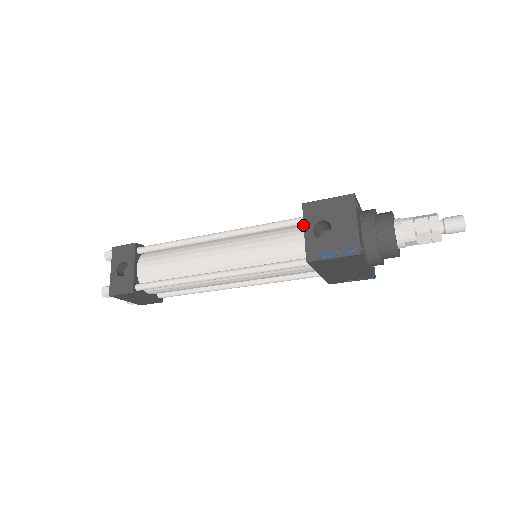
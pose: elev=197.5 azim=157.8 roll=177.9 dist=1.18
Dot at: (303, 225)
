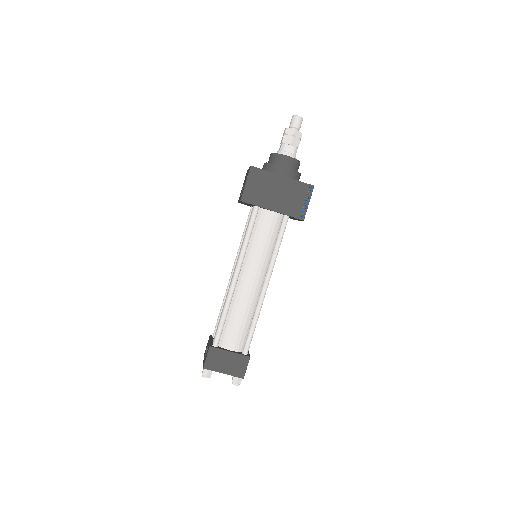
Dot at: occluded
